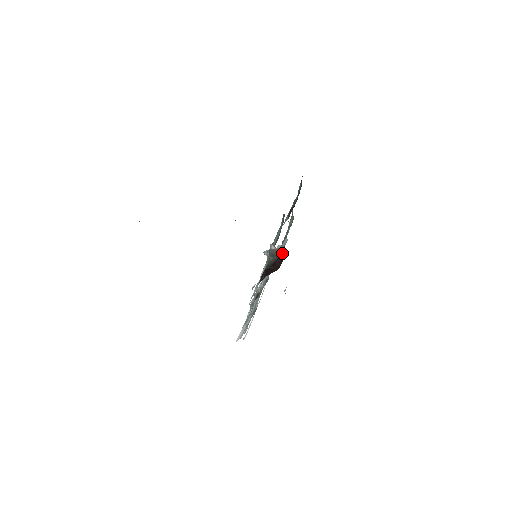
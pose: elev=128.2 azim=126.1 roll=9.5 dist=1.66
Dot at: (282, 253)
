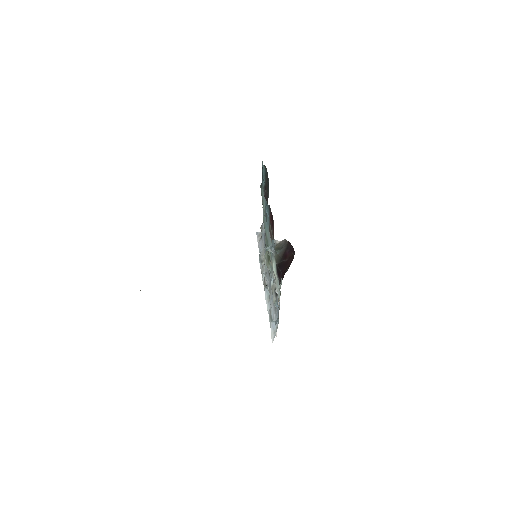
Dot at: (288, 242)
